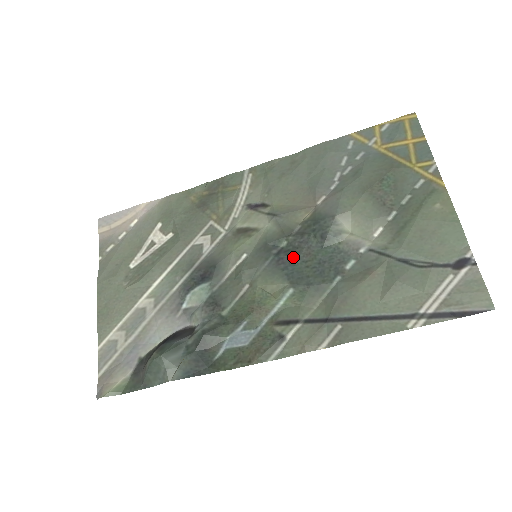
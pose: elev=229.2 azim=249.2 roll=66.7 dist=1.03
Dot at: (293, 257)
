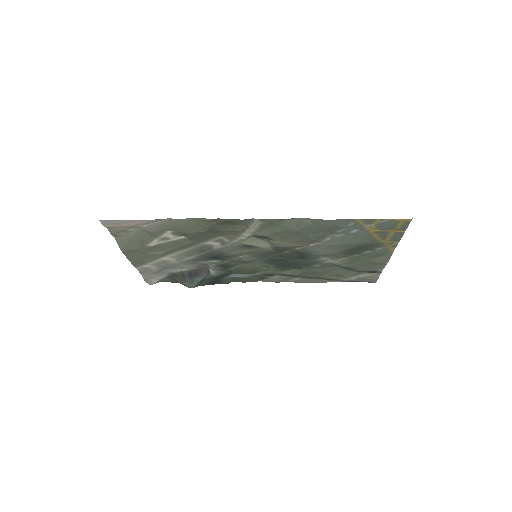
Dot at: (282, 260)
